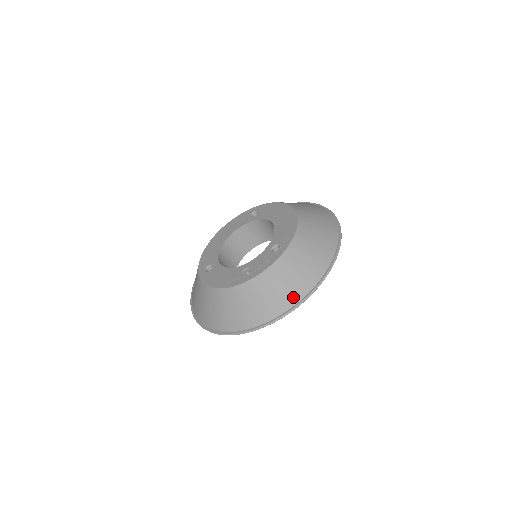
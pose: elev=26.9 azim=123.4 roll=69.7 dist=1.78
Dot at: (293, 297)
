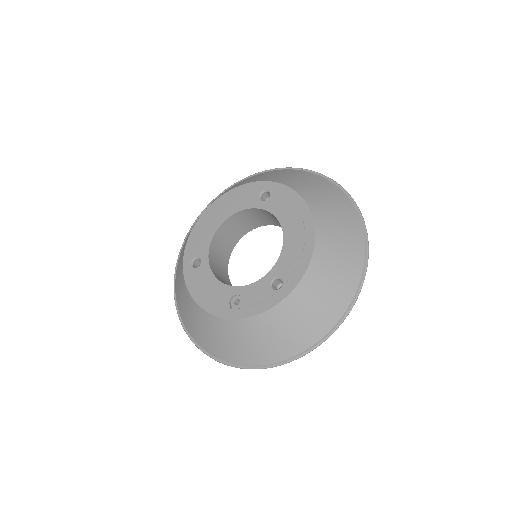
Dot at: (284, 352)
